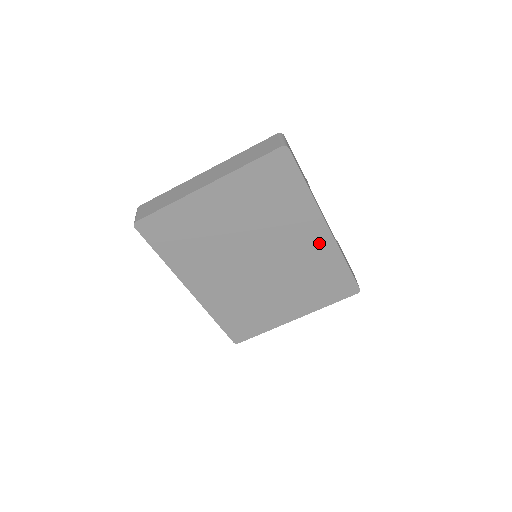
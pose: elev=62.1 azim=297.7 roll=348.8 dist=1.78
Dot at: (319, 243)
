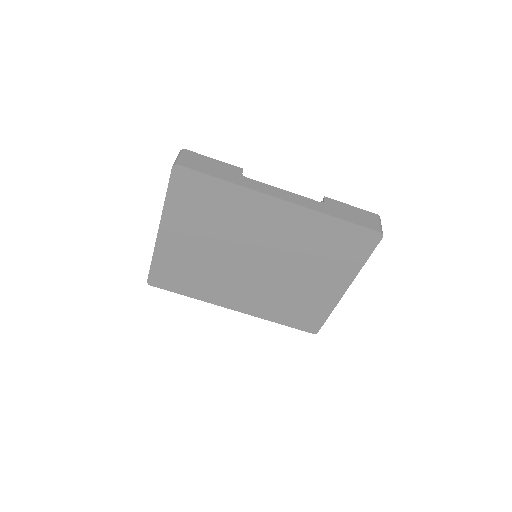
Dot at: (289, 217)
